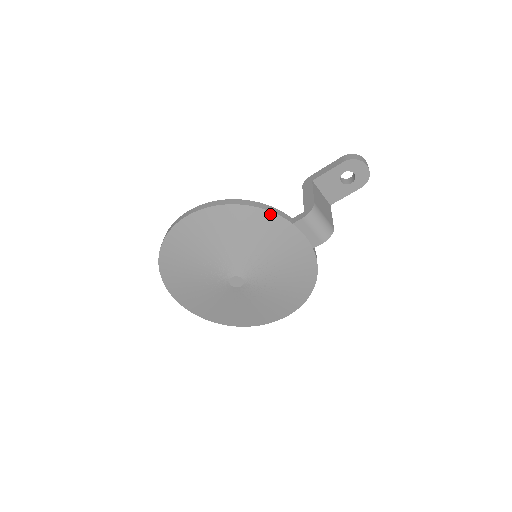
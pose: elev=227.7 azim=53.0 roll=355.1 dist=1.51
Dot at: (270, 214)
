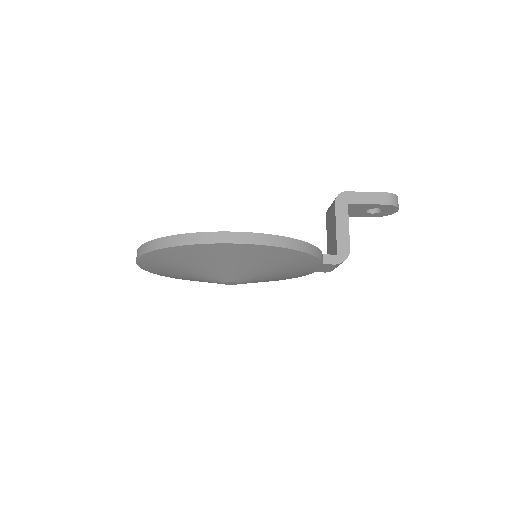
Dot at: (315, 259)
